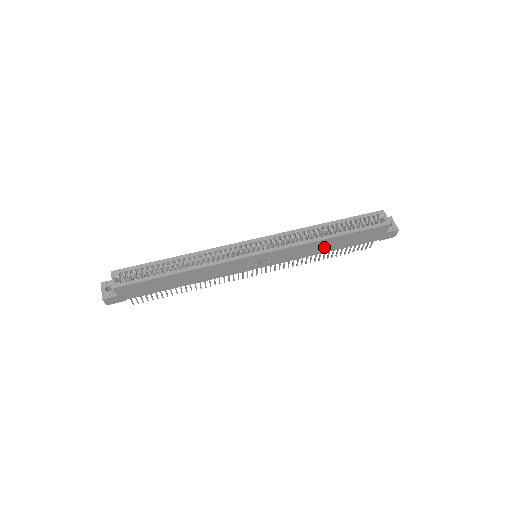
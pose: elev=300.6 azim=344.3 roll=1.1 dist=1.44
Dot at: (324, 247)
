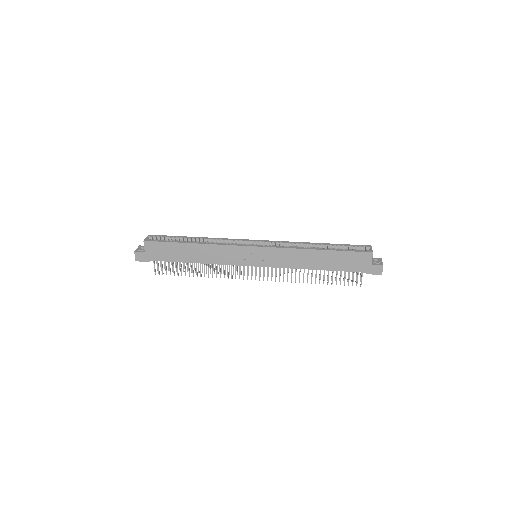
Dot at: (313, 261)
